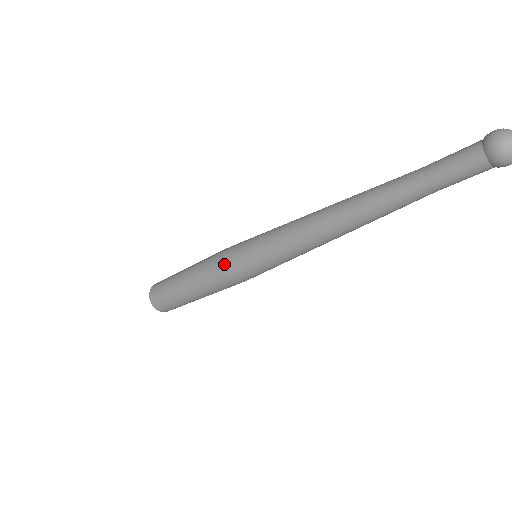
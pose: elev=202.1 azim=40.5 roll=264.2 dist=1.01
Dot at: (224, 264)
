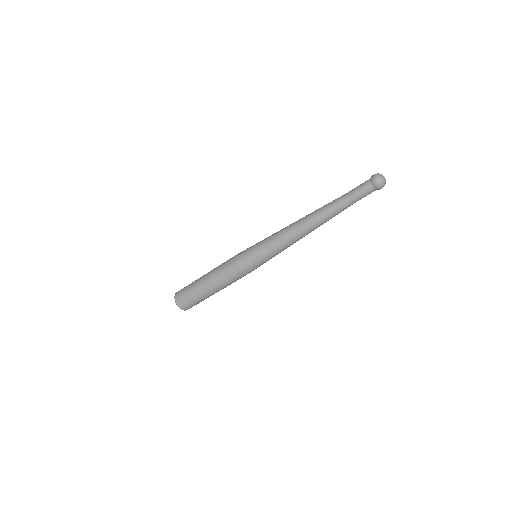
Dot at: (240, 267)
